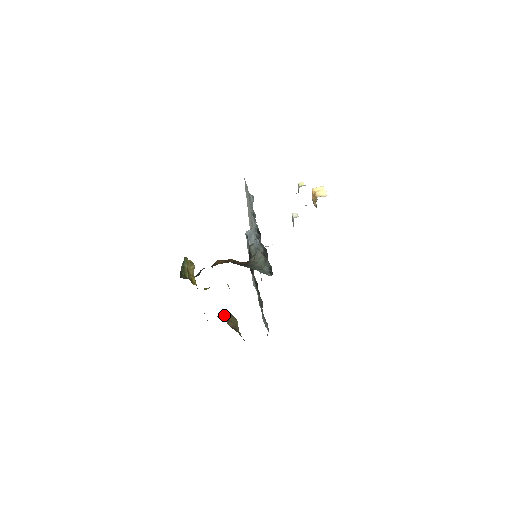
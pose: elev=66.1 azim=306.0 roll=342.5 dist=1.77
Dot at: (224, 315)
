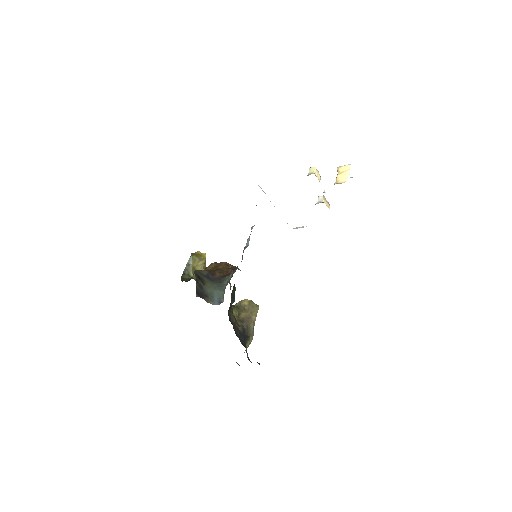
Dot at: (242, 303)
